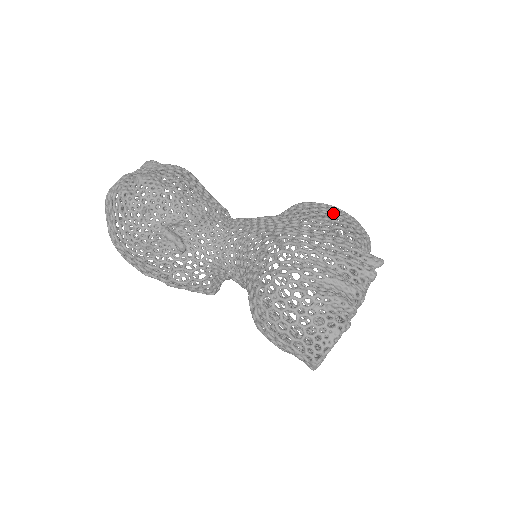
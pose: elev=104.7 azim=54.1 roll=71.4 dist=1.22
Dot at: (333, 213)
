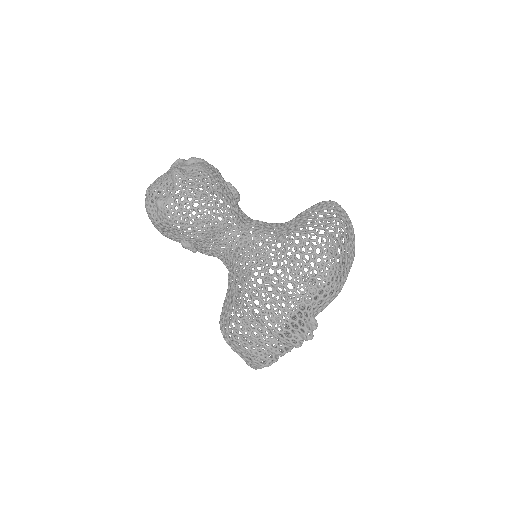
Dot at: (314, 261)
